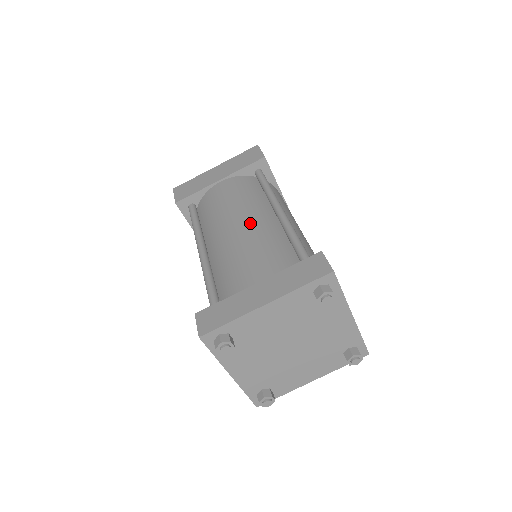
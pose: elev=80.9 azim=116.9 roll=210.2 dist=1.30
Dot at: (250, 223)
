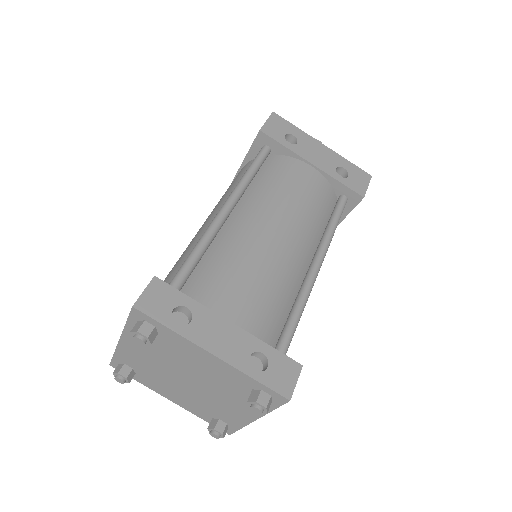
Dot at: (199, 230)
